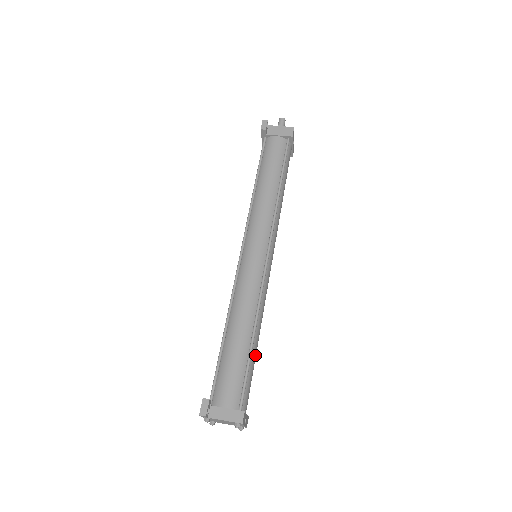
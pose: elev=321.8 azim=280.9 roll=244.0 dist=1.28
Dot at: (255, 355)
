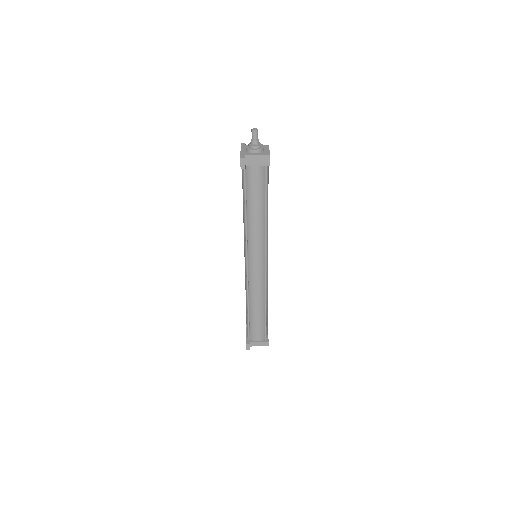
Dot at: (267, 310)
